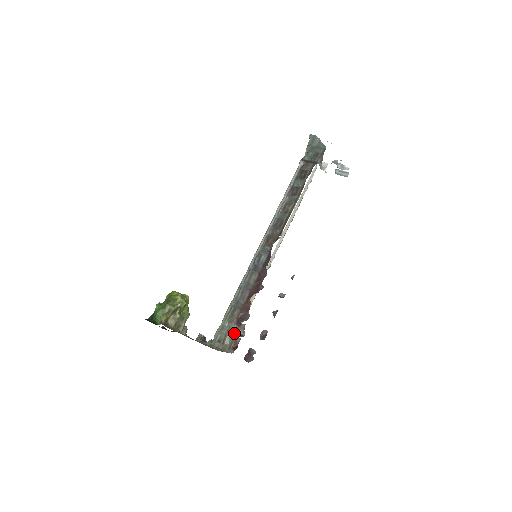
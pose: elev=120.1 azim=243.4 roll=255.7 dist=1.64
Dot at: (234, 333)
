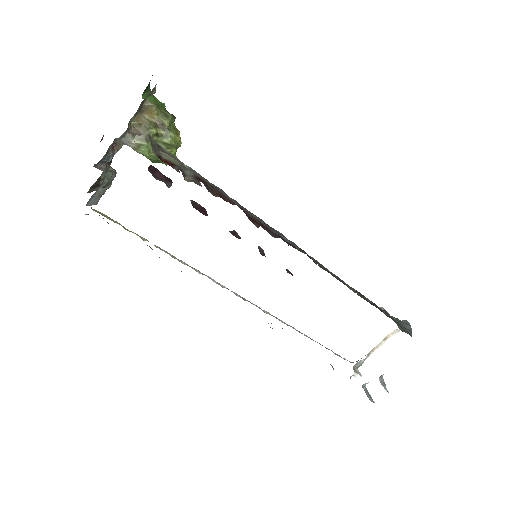
Dot at: (182, 168)
